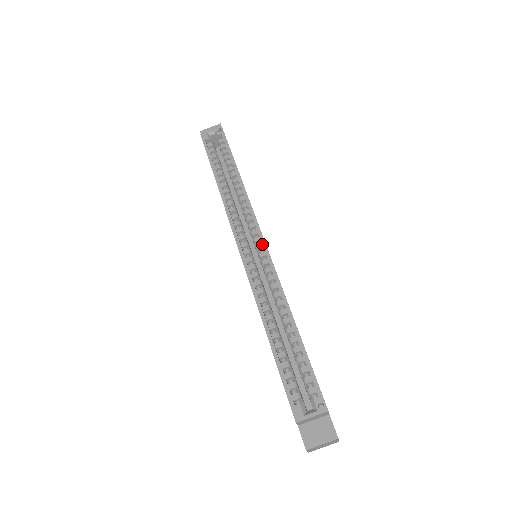
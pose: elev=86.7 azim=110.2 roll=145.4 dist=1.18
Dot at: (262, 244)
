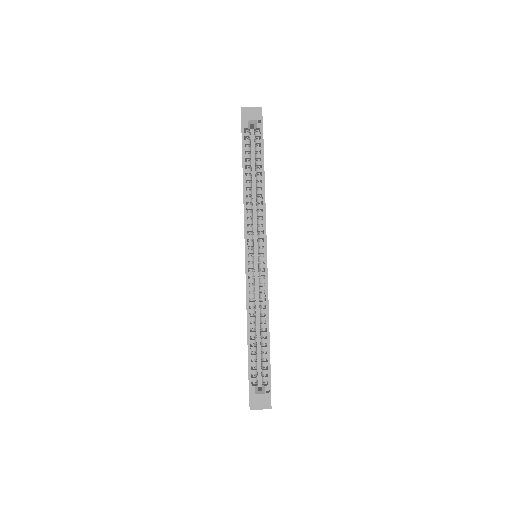
Dot at: (264, 258)
